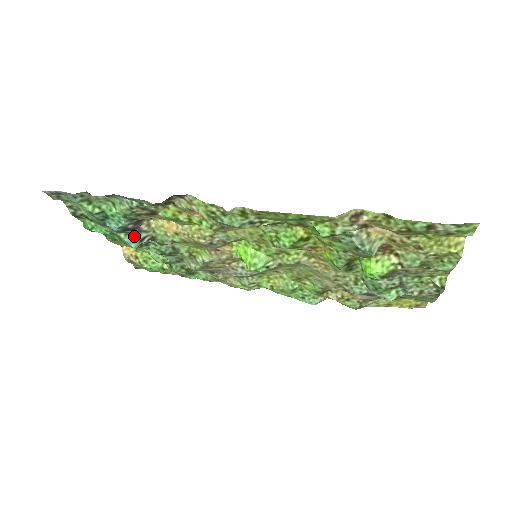
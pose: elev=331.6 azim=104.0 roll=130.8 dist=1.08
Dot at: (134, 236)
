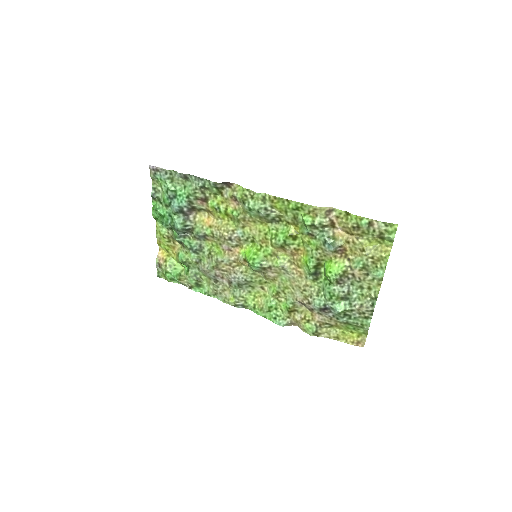
Dot at: (183, 220)
